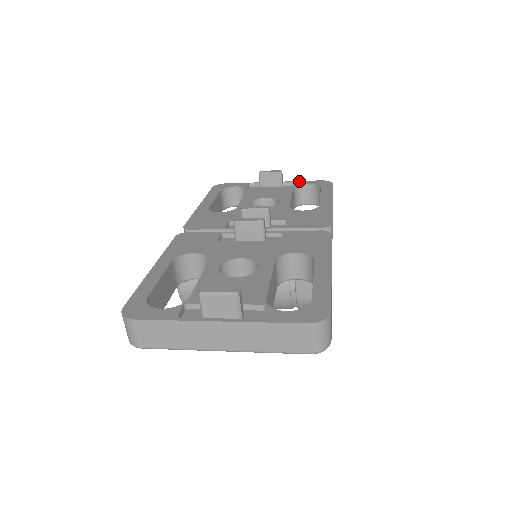
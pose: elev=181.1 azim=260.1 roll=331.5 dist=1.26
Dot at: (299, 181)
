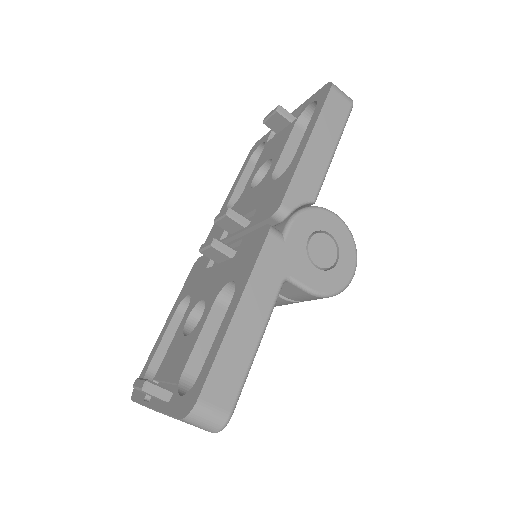
Dot at: (307, 100)
